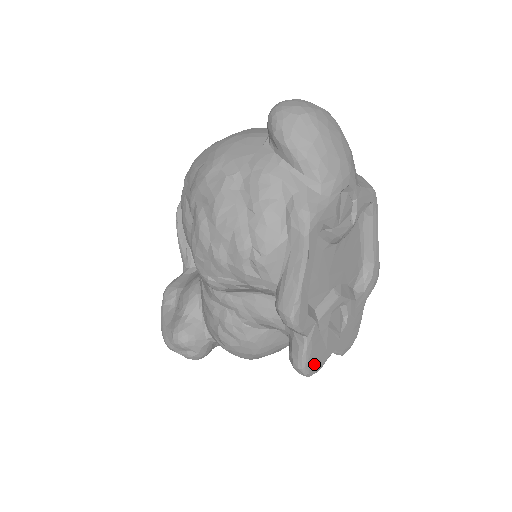
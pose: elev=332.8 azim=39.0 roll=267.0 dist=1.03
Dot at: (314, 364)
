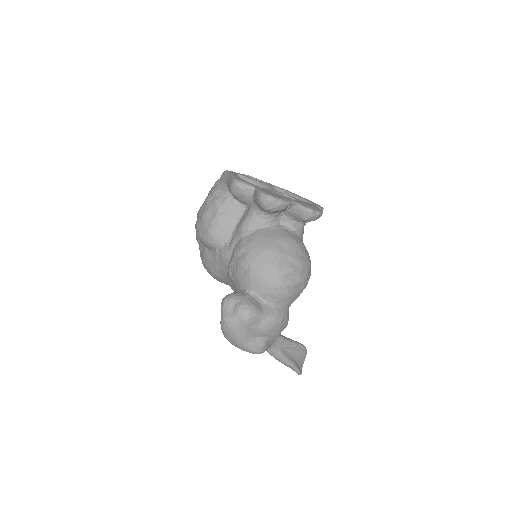
Dot at: (273, 195)
